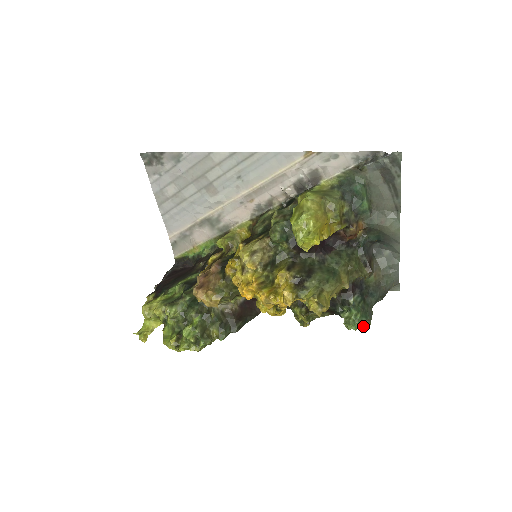
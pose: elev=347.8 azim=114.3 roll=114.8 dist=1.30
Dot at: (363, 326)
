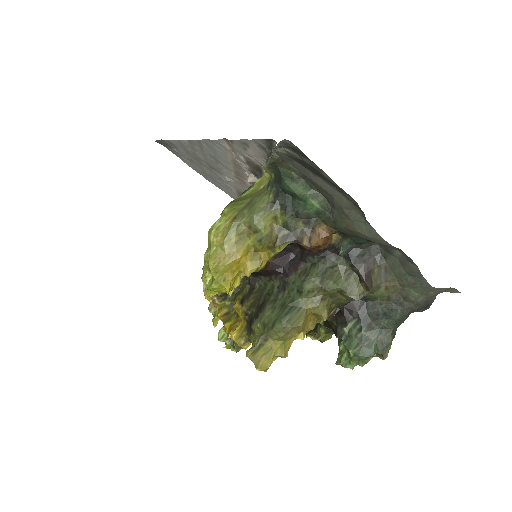
Dot at: (381, 356)
